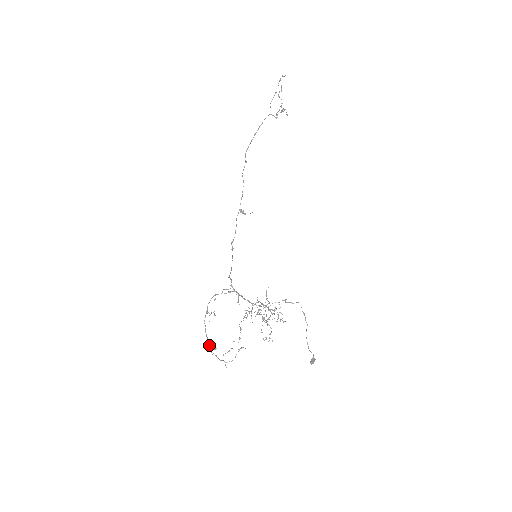
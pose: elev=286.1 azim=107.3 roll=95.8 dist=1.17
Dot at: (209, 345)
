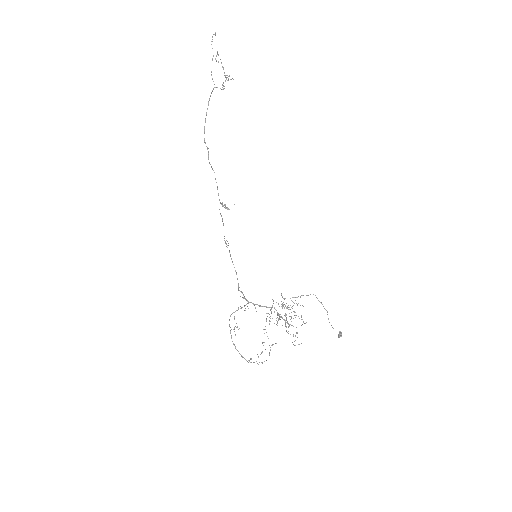
Dot at: (244, 358)
